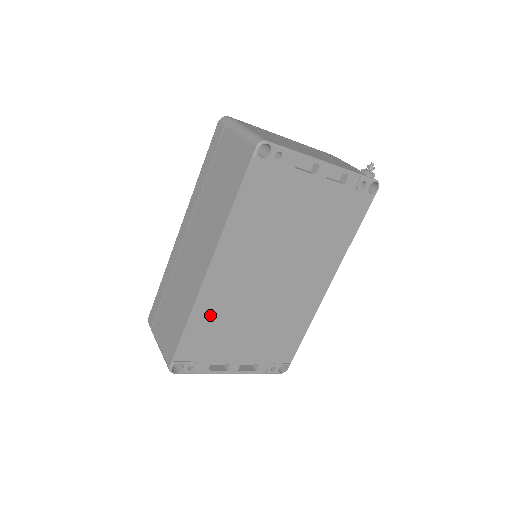
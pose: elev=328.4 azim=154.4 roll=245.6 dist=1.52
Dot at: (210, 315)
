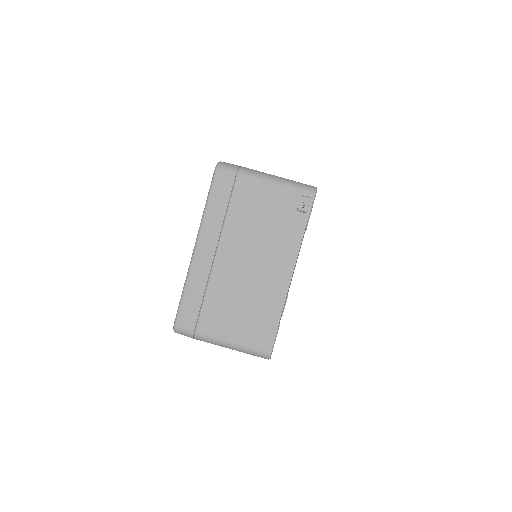
Dot at: occluded
